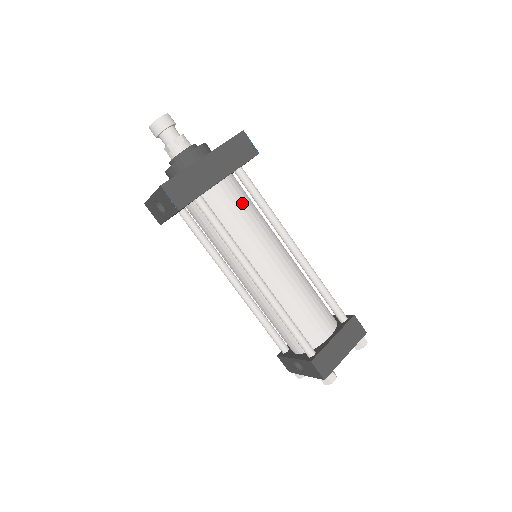
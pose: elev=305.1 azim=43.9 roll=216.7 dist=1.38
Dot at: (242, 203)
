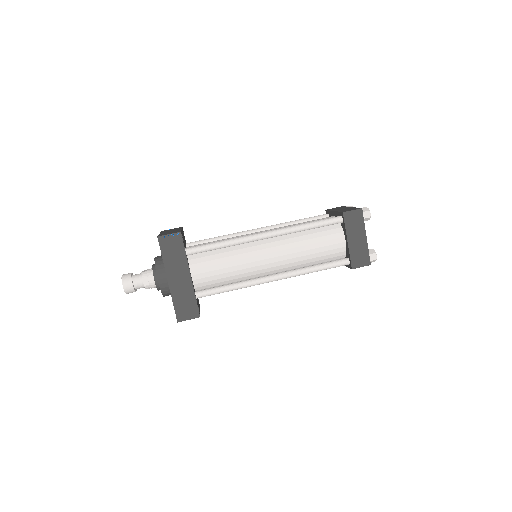
Dot at: (213, 262)
